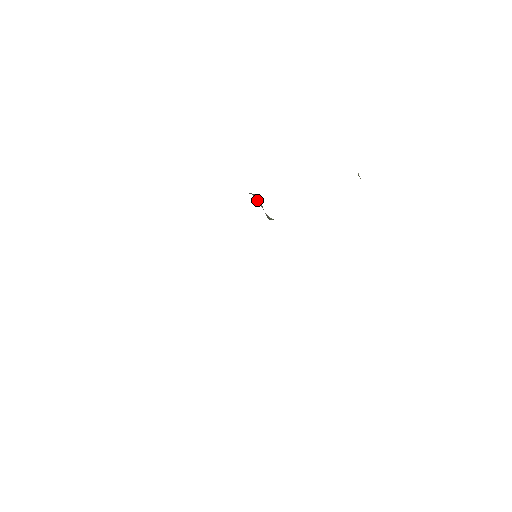
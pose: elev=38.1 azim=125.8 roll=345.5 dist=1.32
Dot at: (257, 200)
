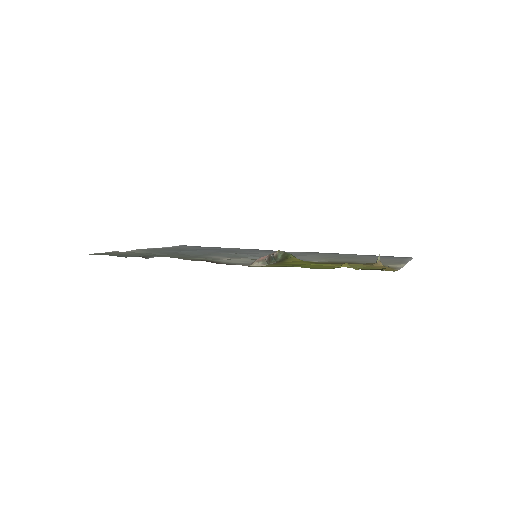
Dot at: (270, 262)
